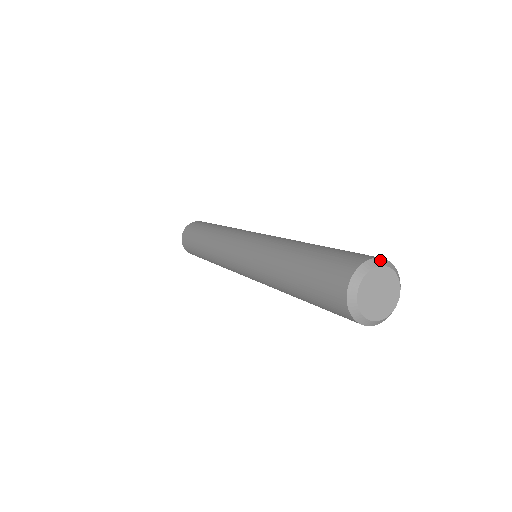
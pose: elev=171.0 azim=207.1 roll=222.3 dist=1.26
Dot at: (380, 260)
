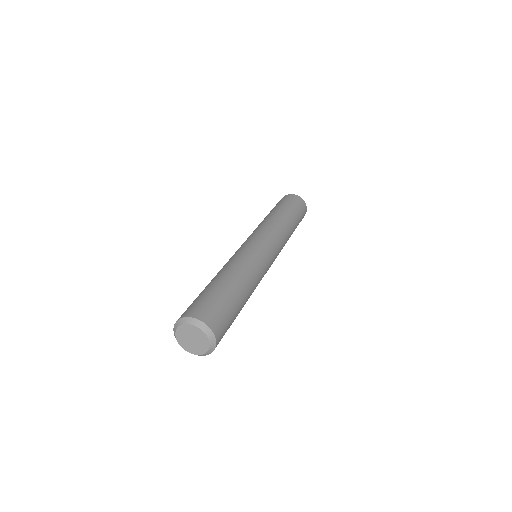
Dot at: (207, 328)
